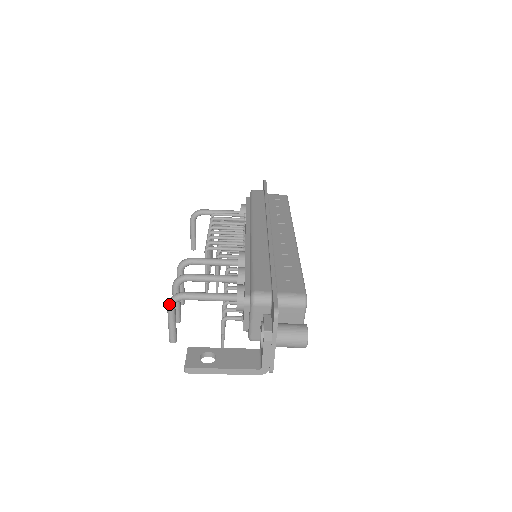
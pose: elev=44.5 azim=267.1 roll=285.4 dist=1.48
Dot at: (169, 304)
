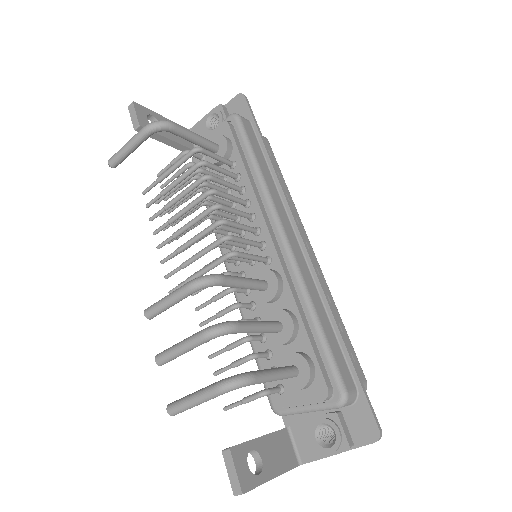
Dot at: (227, 391)
